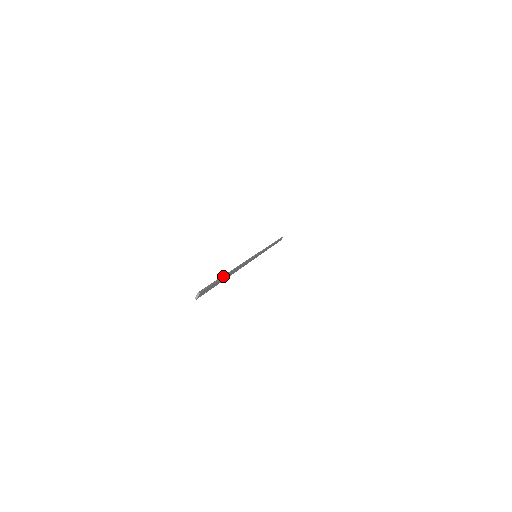
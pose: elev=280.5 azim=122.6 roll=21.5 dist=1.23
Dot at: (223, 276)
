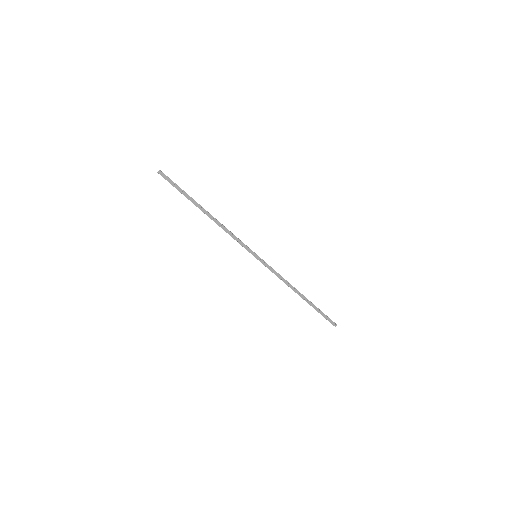
Dot at: (192, 198)
